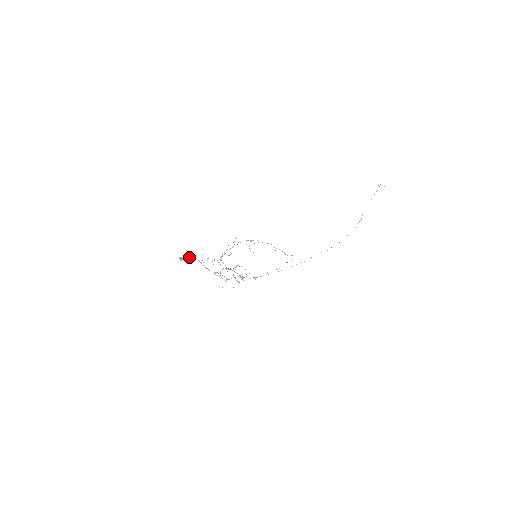
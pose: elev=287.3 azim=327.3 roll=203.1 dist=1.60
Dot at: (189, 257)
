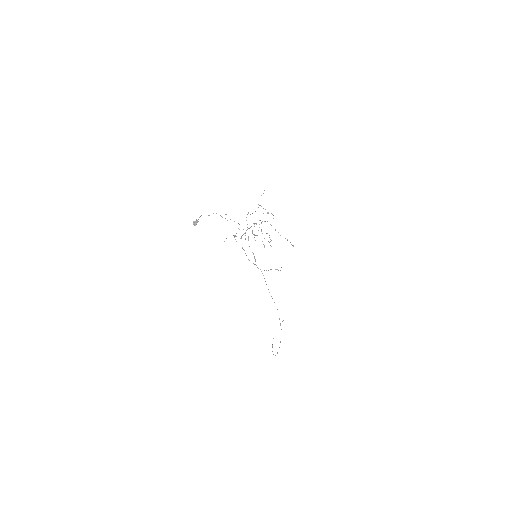
Dot at: occluded
